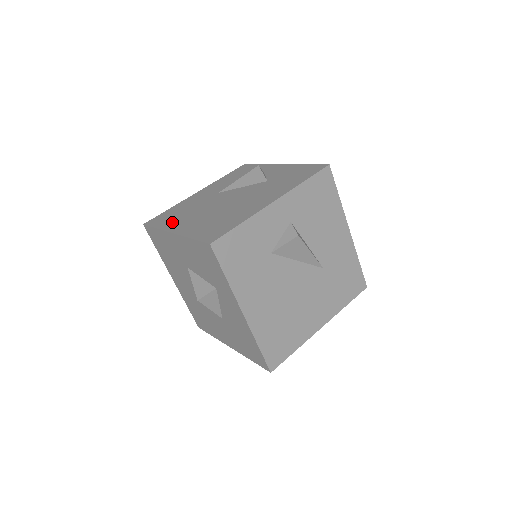
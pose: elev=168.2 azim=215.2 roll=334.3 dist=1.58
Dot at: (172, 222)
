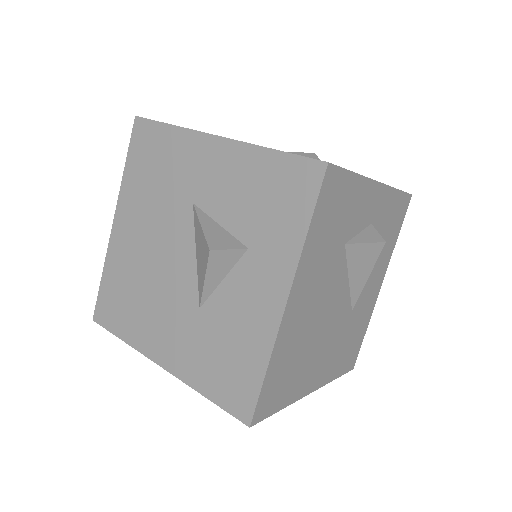
Dot at: occluded
